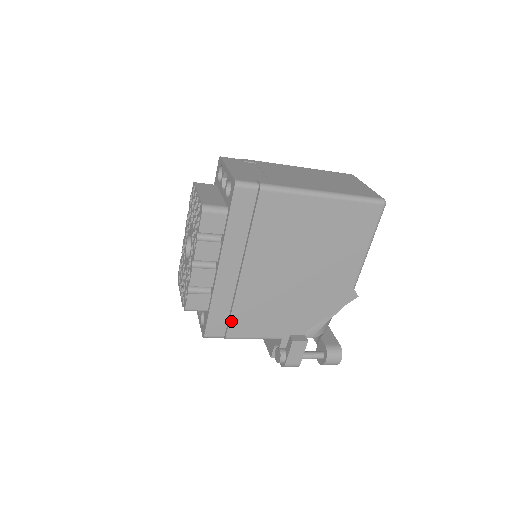
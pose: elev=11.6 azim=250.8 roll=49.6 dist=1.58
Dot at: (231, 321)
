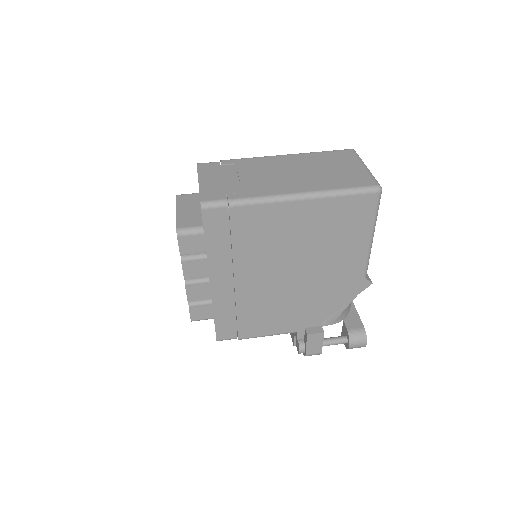
Dot at: (239, 325)
